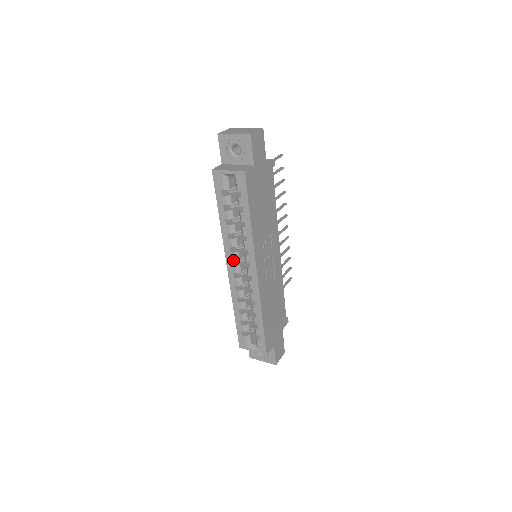
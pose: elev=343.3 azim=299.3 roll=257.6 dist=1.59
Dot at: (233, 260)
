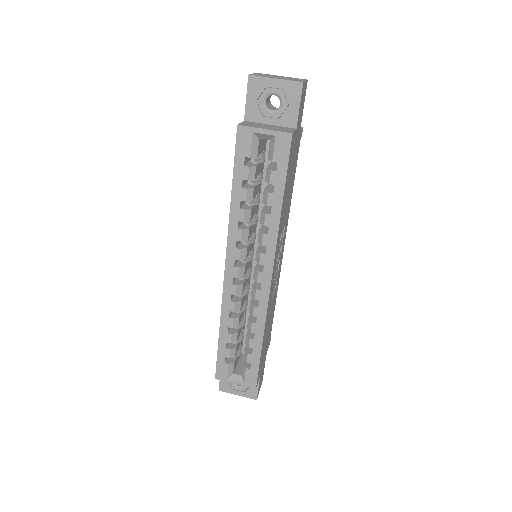
Dot at: (238, 259)
